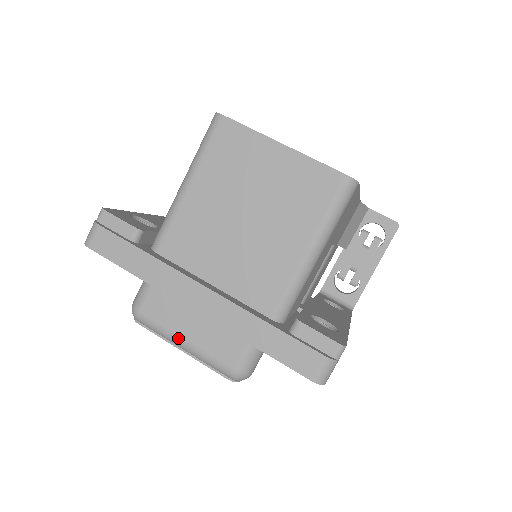
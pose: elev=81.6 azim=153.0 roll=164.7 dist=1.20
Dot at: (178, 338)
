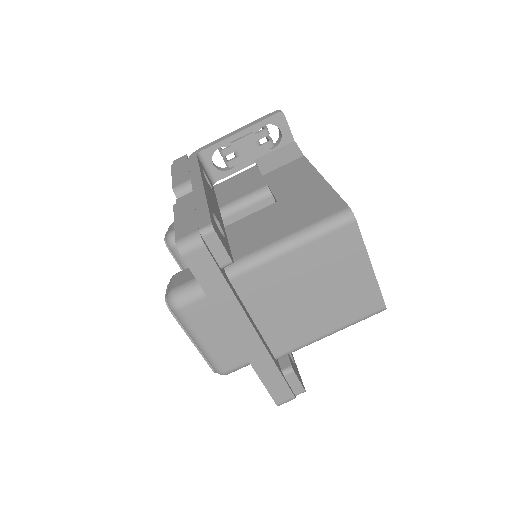
Dot at: (200, 339)
